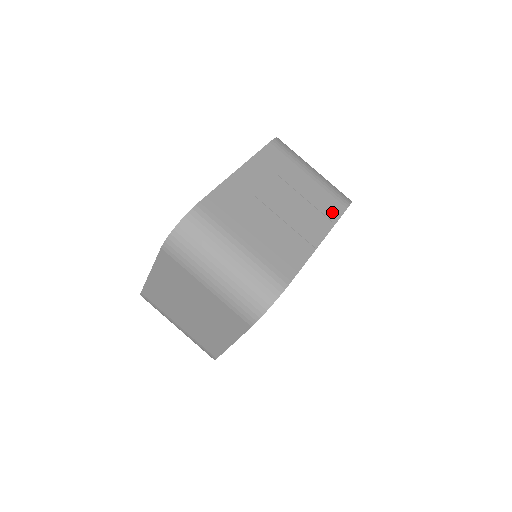
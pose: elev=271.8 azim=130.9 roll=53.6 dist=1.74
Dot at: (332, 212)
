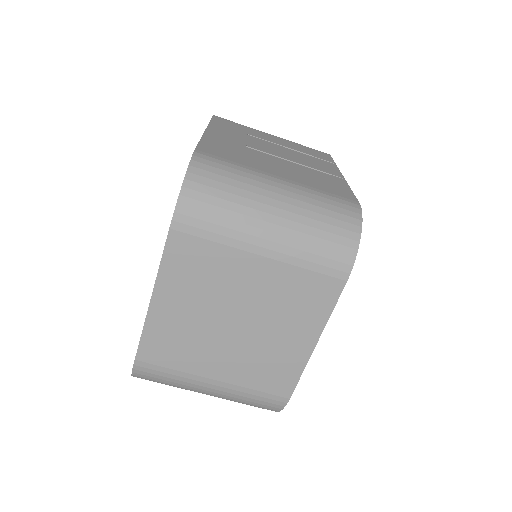
Dot at: (323, 157)
